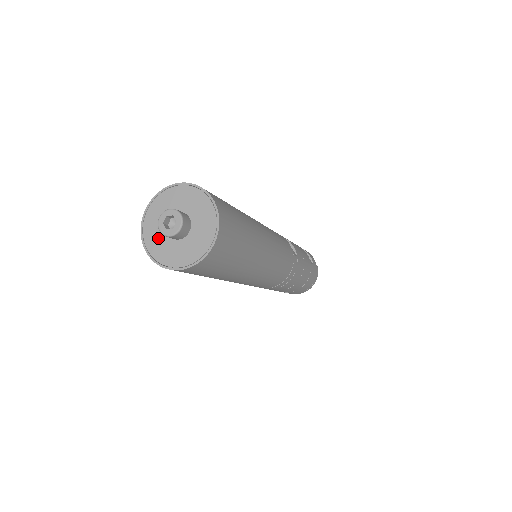
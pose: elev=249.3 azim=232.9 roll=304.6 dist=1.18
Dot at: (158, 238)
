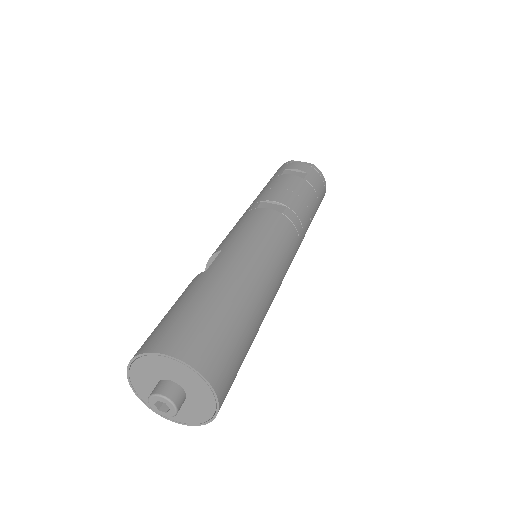
Dot at: occluded
